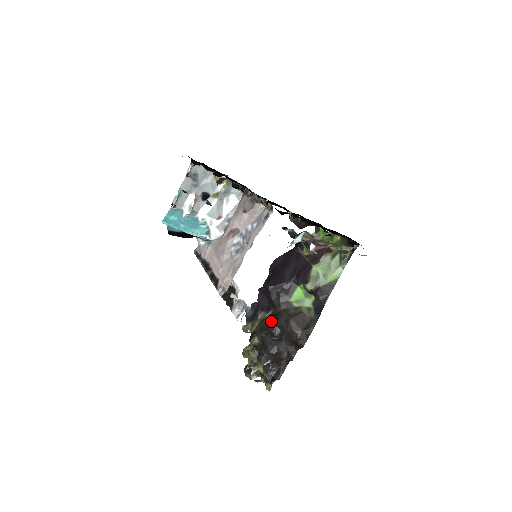
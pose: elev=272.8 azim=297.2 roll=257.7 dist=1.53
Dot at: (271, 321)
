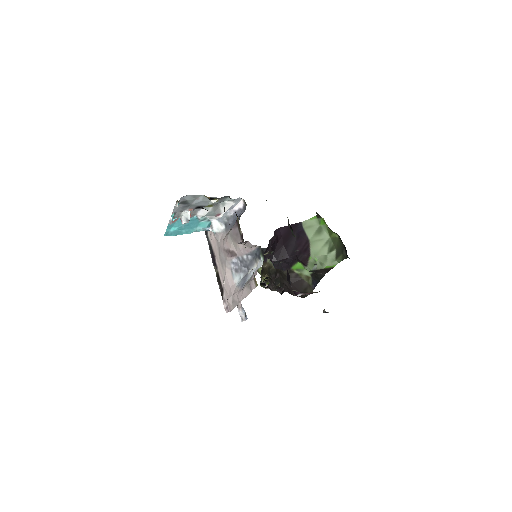
Dot at: (276, 277)
